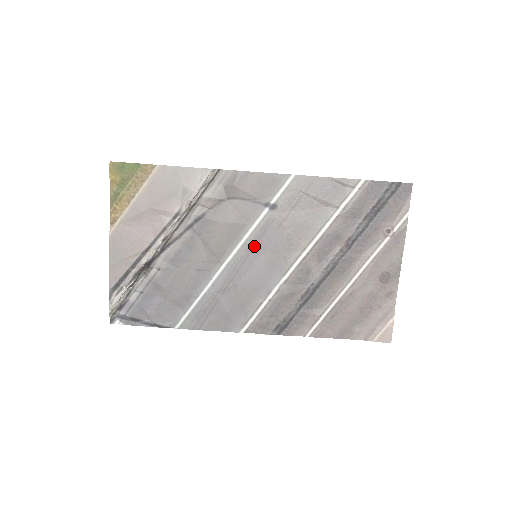
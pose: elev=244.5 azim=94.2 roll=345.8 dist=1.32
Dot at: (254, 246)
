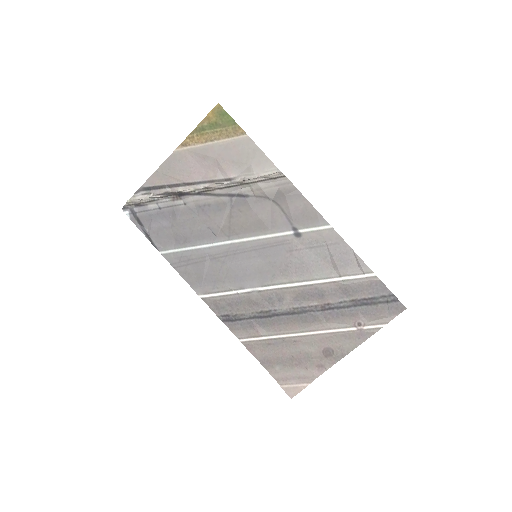
Dot at: (261, 248)
